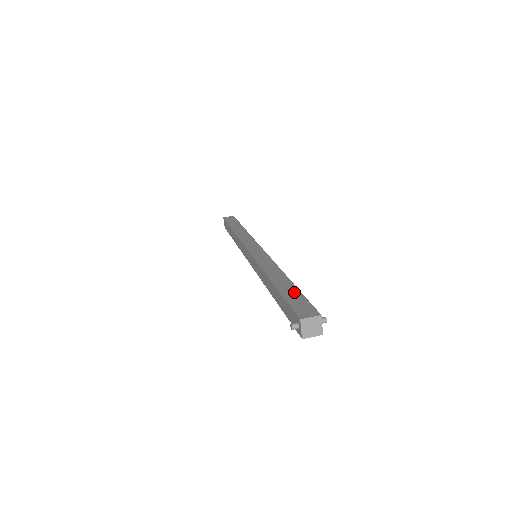
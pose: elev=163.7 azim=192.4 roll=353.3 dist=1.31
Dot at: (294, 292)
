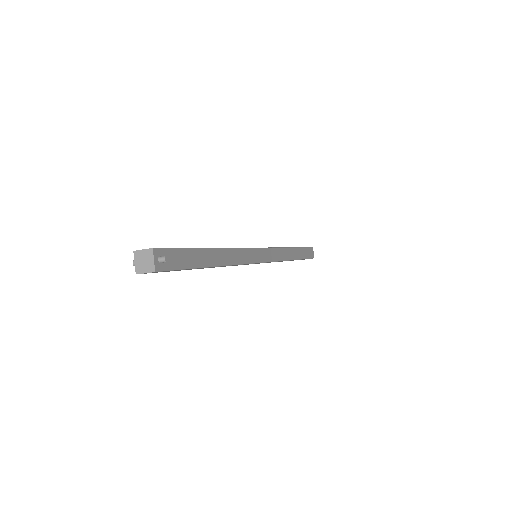
Dot at: occluded
